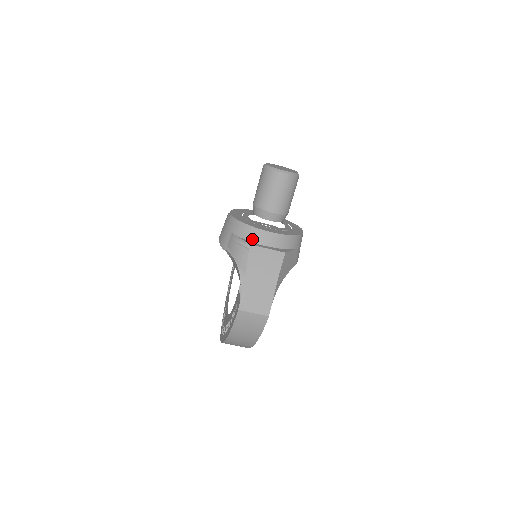
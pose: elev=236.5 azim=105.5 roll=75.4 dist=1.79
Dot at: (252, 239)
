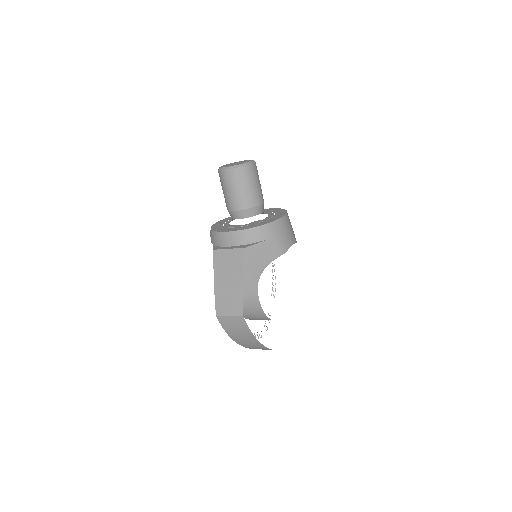
Dot at: (219, 244)
